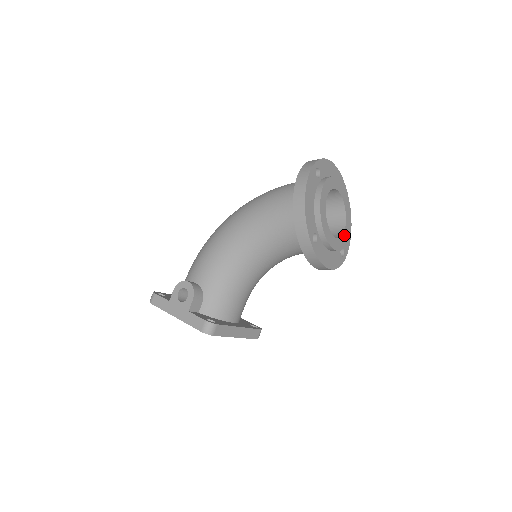
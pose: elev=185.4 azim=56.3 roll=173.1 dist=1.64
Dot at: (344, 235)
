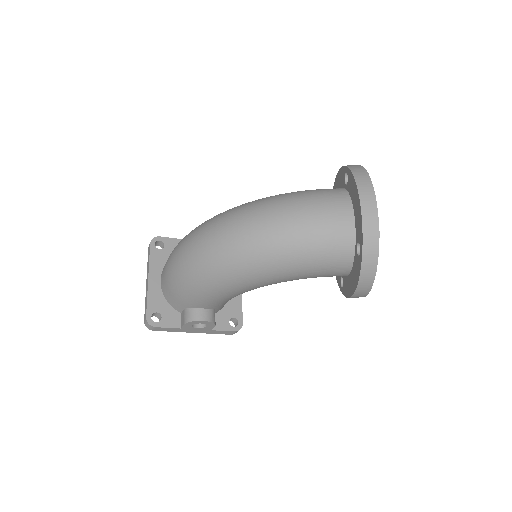
Dot at: occluded
